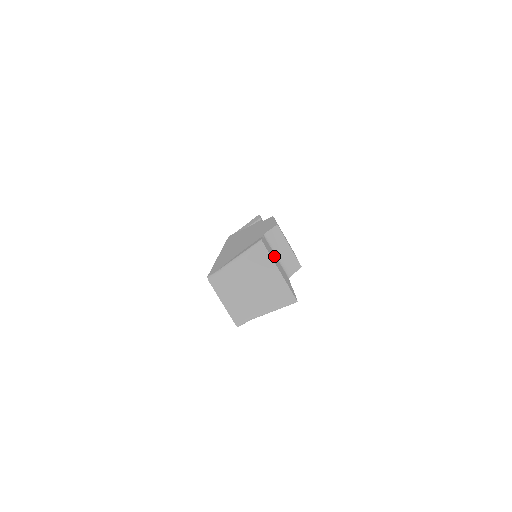
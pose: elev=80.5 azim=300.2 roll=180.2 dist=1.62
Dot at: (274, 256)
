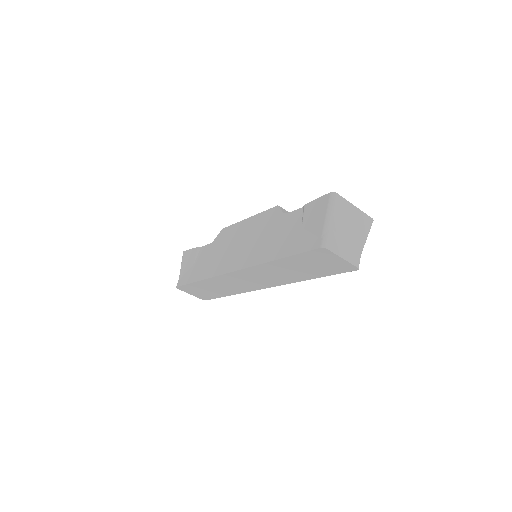
Dot at: occluded
